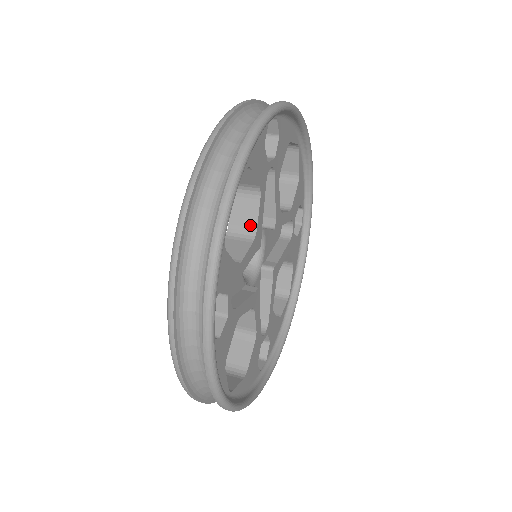
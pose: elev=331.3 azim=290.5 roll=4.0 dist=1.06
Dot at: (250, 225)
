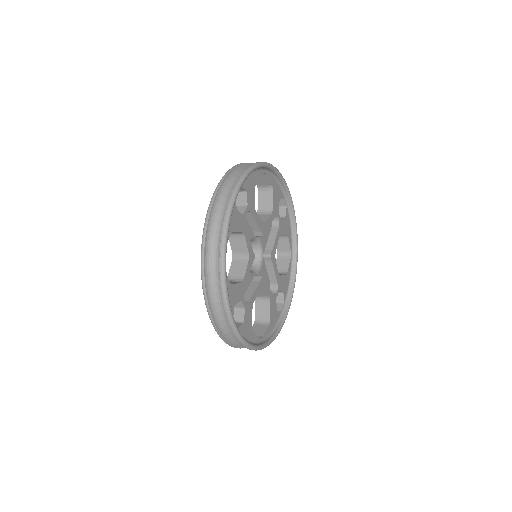
Dot at: (262, 221)
